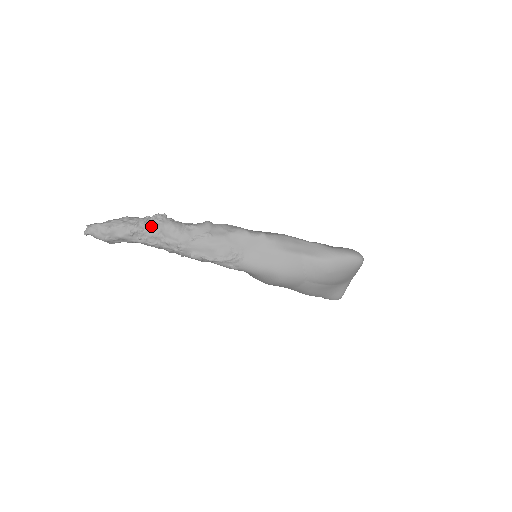
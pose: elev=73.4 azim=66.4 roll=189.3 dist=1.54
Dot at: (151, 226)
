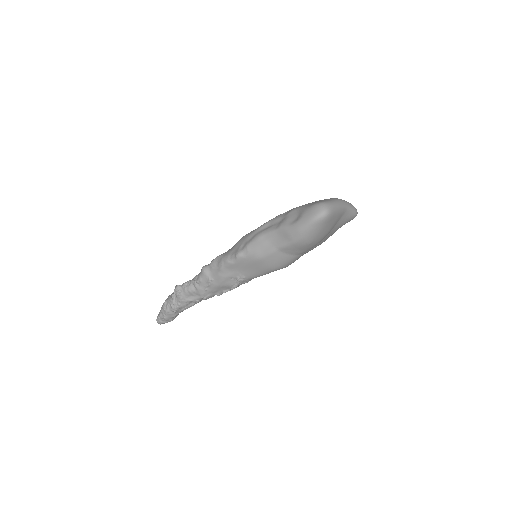
Dot at: (179, 301)
